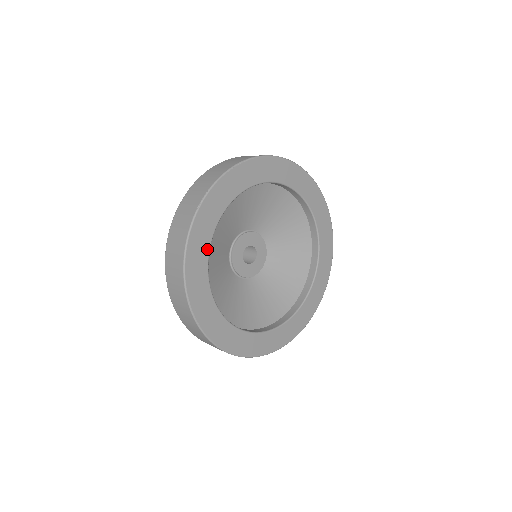
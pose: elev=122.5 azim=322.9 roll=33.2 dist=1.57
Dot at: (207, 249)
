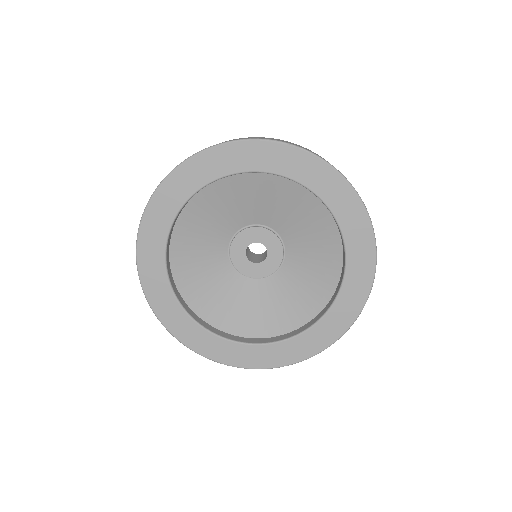
Dot at: (195, 189)
